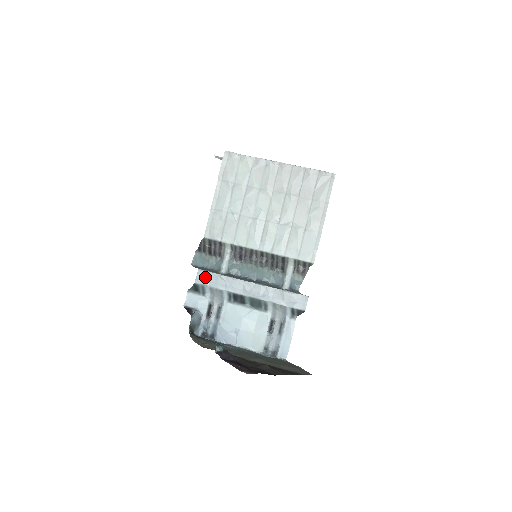
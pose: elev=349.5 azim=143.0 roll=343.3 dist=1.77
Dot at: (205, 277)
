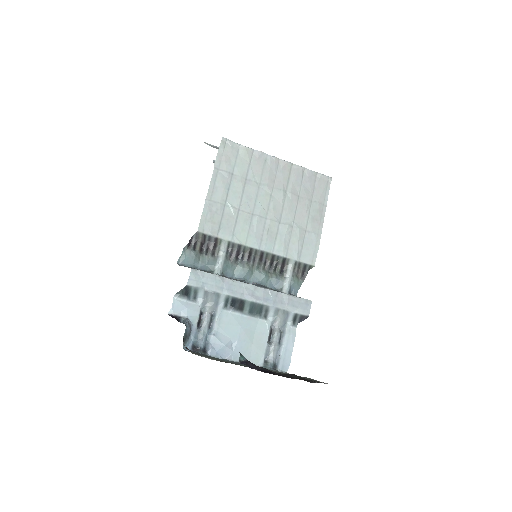
Dot at: (200, 278)
